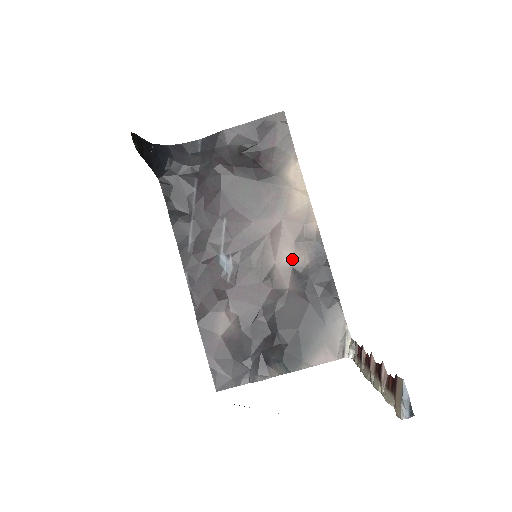
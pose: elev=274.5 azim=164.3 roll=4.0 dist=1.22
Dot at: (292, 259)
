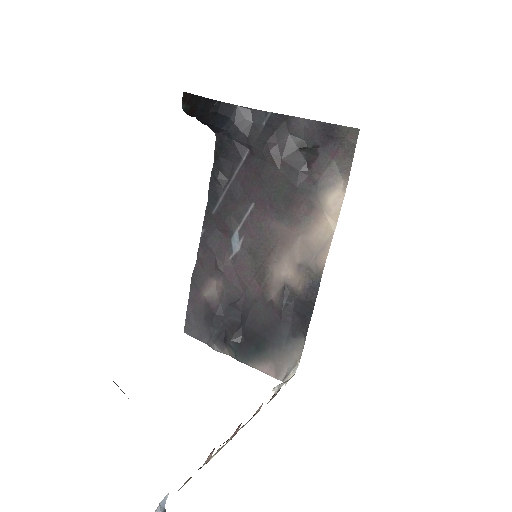
Dot at: (289, 276)
